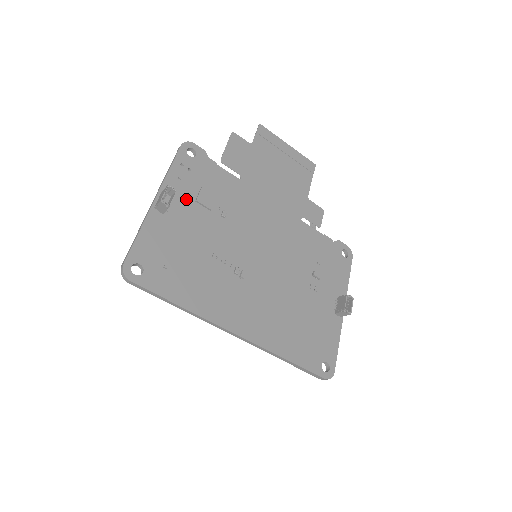
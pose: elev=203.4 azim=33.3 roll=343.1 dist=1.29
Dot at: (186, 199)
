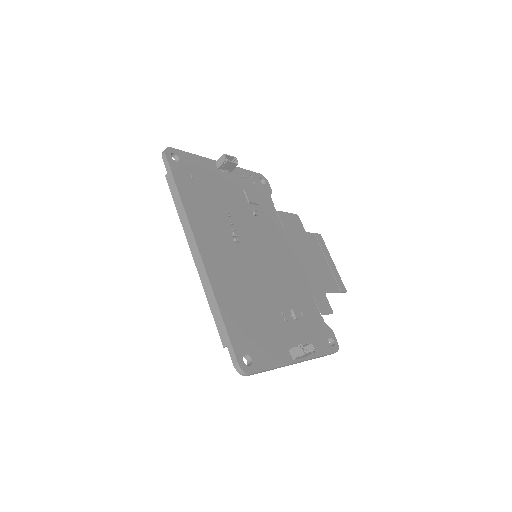
Dot at: (238, 183)
